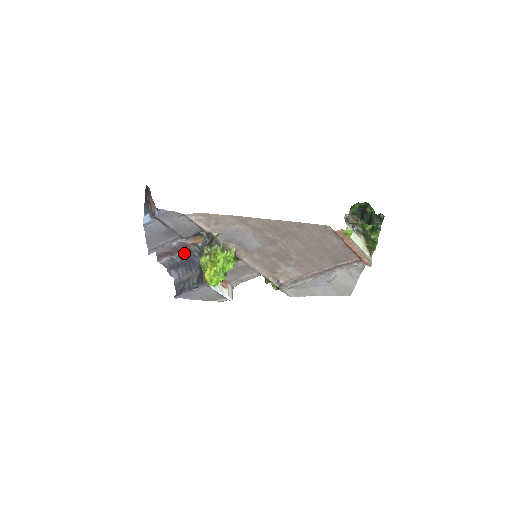
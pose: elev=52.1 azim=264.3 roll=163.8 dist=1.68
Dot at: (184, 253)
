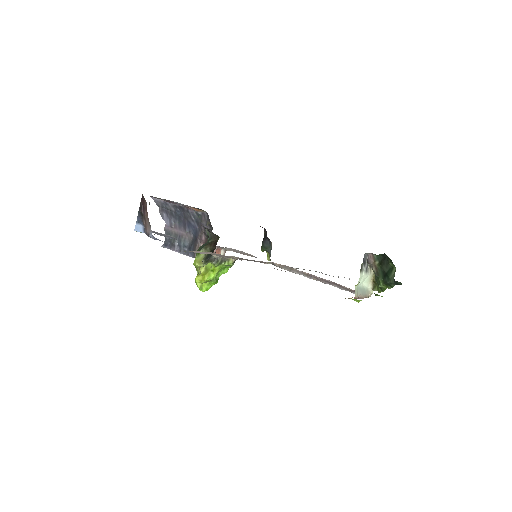
Dot at: (180, 207)
